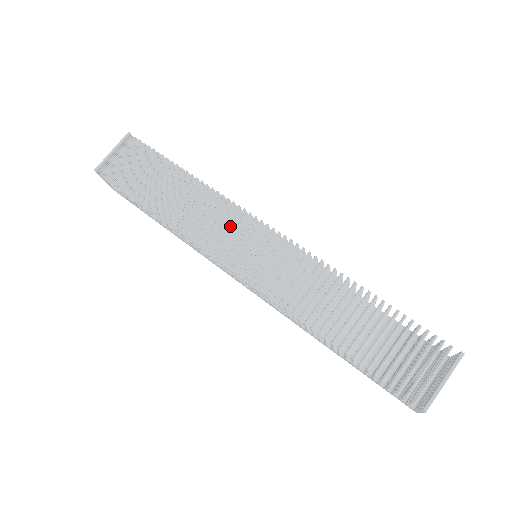
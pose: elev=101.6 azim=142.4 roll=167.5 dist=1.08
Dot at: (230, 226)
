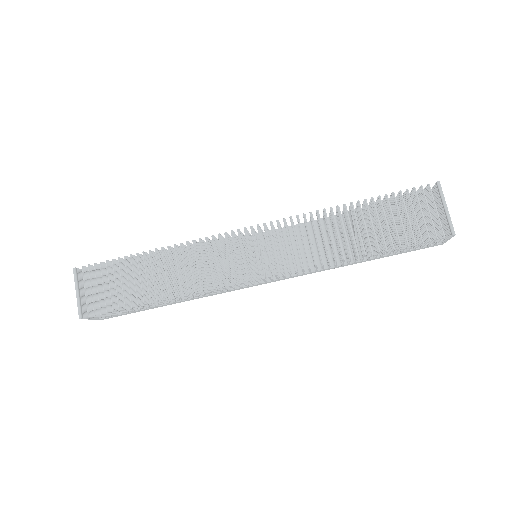
Dot at: (222, 254)
